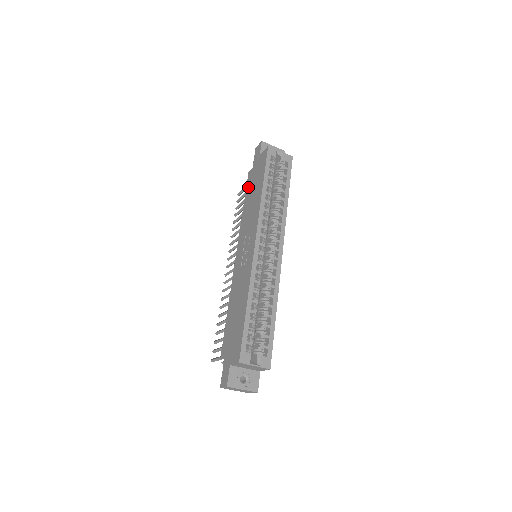
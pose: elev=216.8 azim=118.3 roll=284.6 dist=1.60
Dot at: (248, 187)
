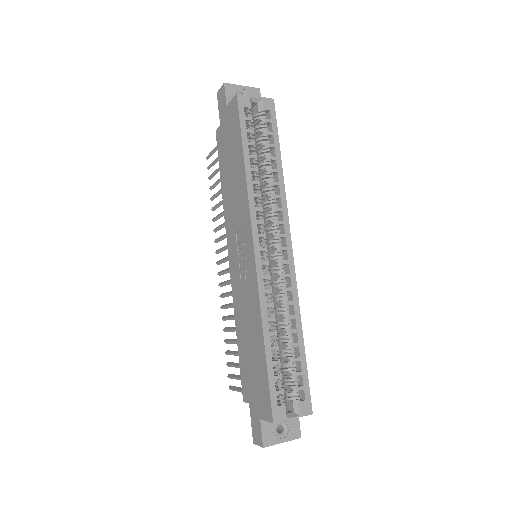
Dot at: (221, 156)
